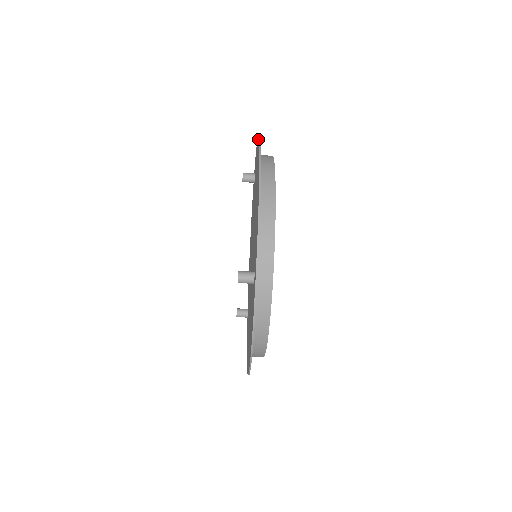
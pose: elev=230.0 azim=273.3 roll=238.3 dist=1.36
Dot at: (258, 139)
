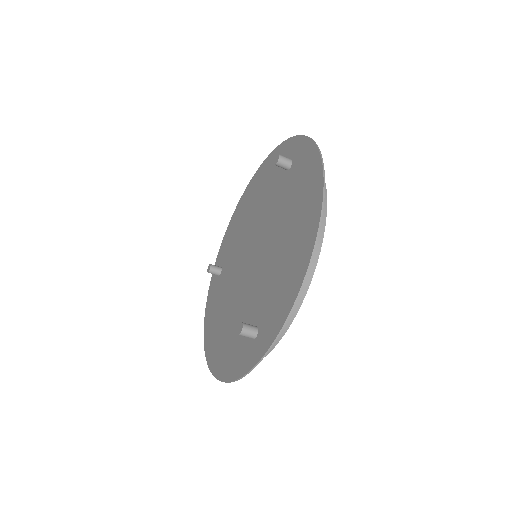
Dot at: (321, 170)
